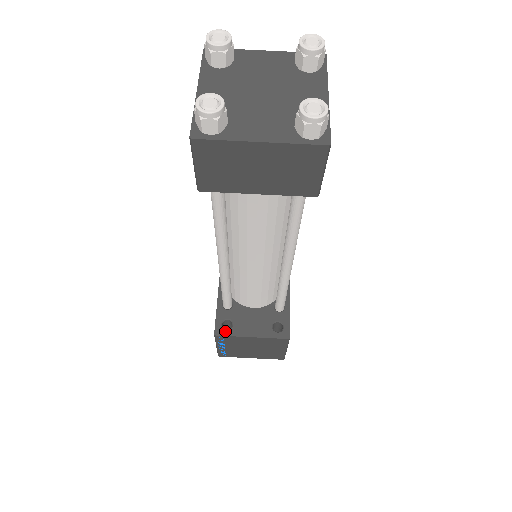
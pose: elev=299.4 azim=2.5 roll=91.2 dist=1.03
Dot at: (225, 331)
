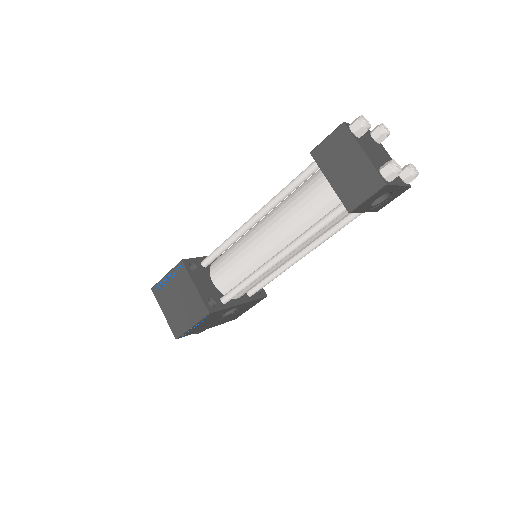
Dot at: (188, 266)
